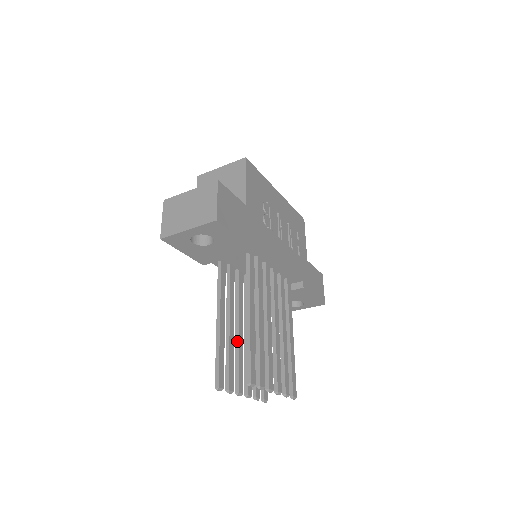
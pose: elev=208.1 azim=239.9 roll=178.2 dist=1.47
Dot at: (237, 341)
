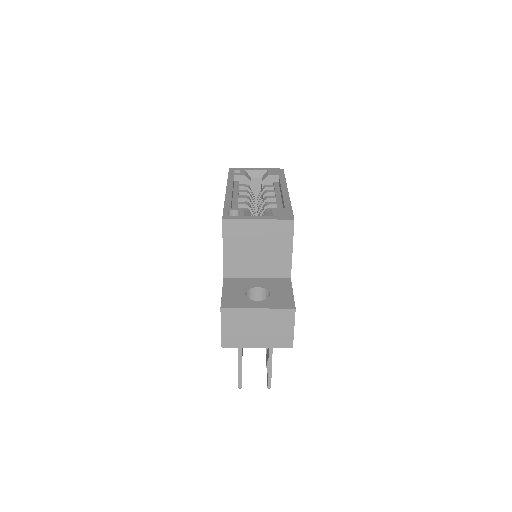
Dot at: occluded
